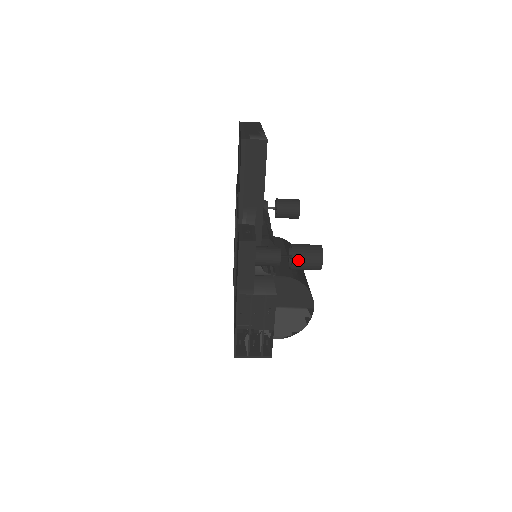
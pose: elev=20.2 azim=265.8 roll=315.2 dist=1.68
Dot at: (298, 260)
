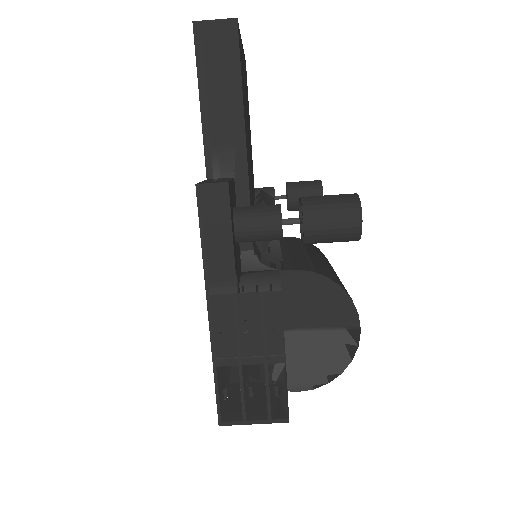
Dot at: (314, 219)
